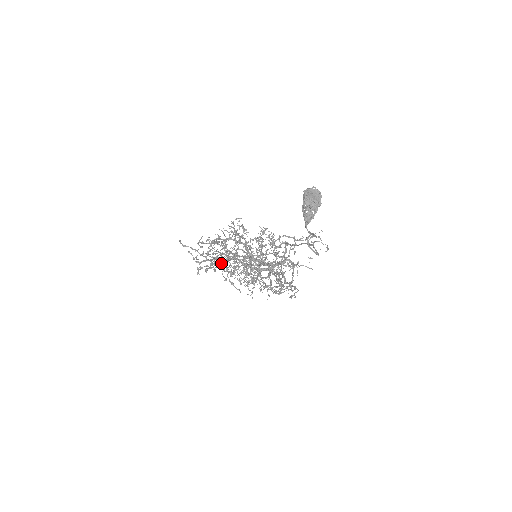
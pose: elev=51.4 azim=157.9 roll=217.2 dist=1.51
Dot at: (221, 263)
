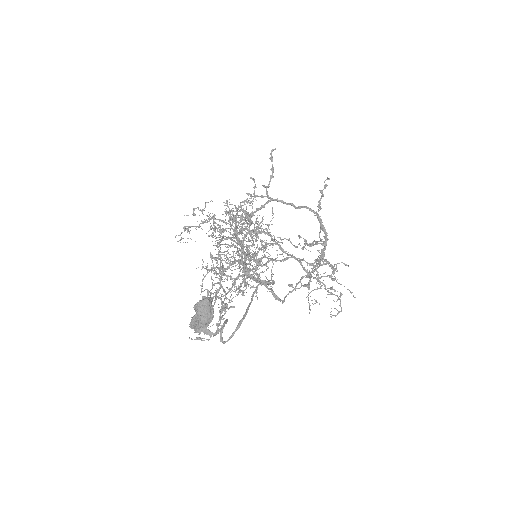
Dot at: (241, 226)
